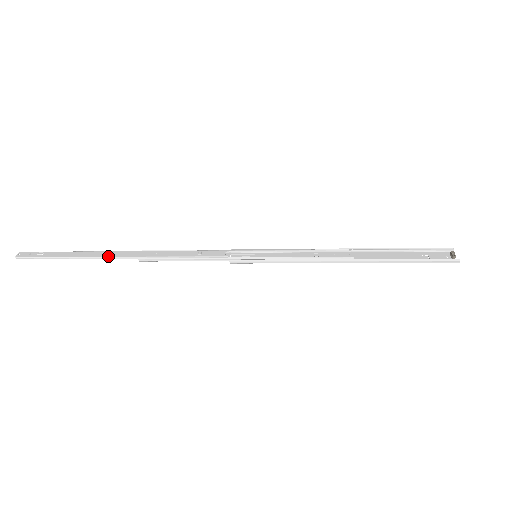
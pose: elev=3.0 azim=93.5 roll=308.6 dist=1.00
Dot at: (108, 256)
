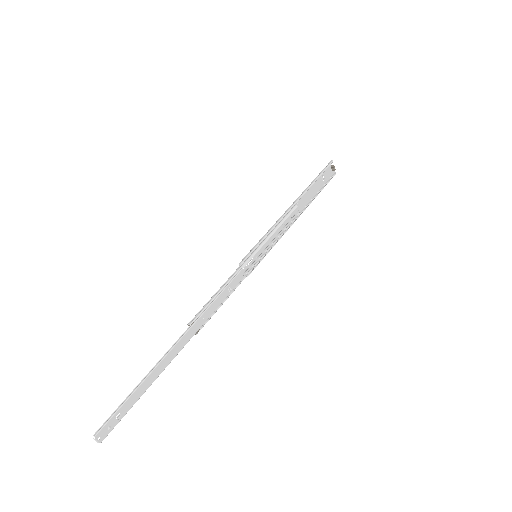
Dot at: occluded
